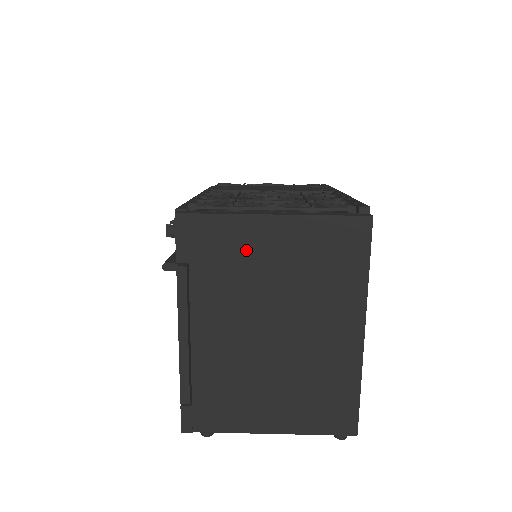
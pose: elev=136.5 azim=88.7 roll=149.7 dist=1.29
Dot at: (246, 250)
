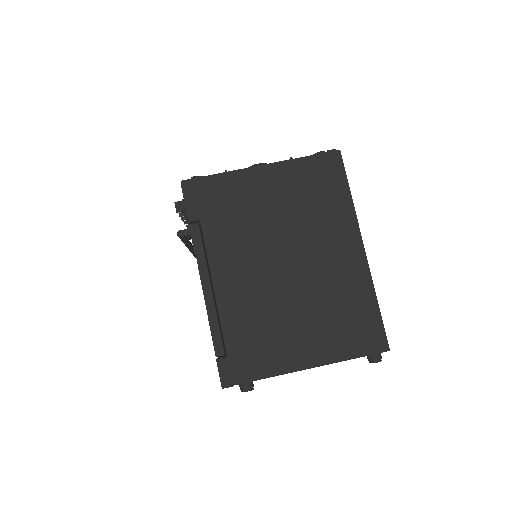
Dot at: (246, 198)
